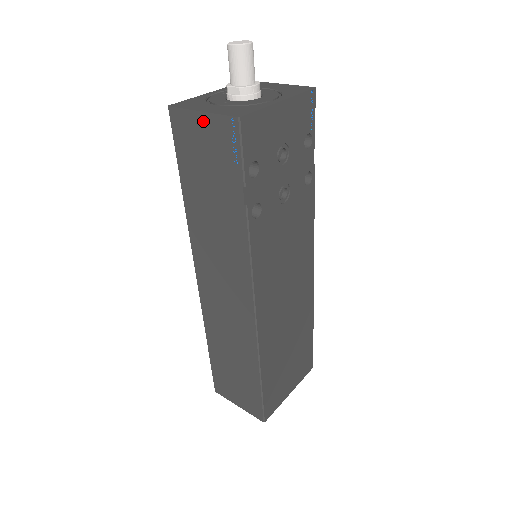
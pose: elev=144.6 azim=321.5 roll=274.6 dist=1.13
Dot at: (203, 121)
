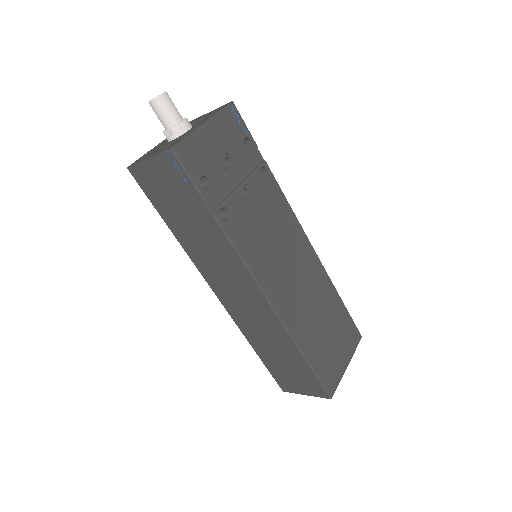
Dot at: (152, 165)
